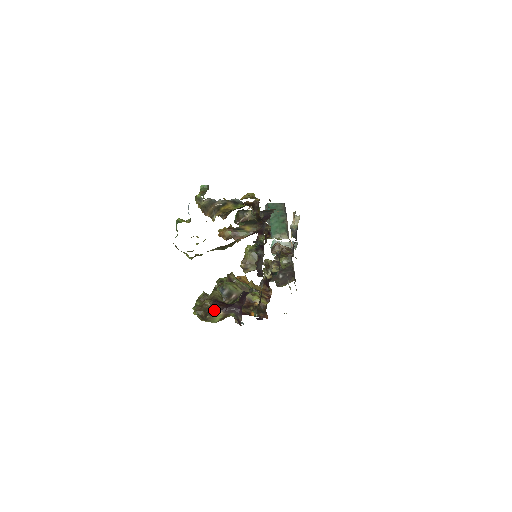
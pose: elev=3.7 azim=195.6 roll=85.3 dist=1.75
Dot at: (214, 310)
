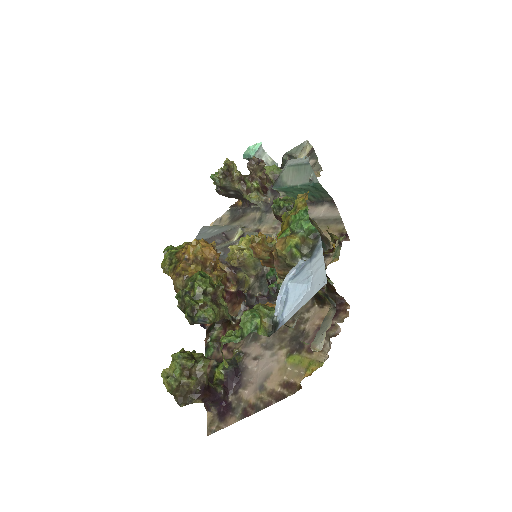
Dot at: (195, 401)
